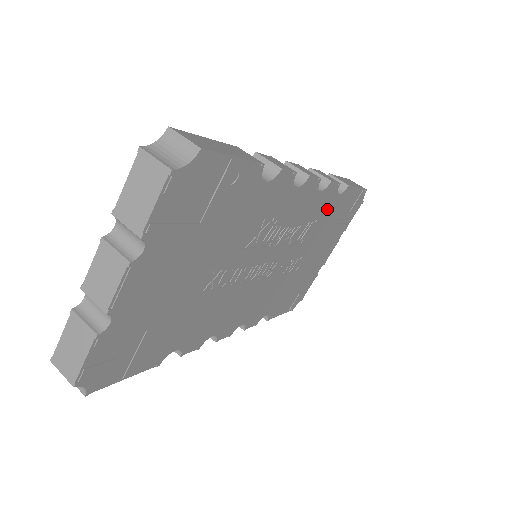
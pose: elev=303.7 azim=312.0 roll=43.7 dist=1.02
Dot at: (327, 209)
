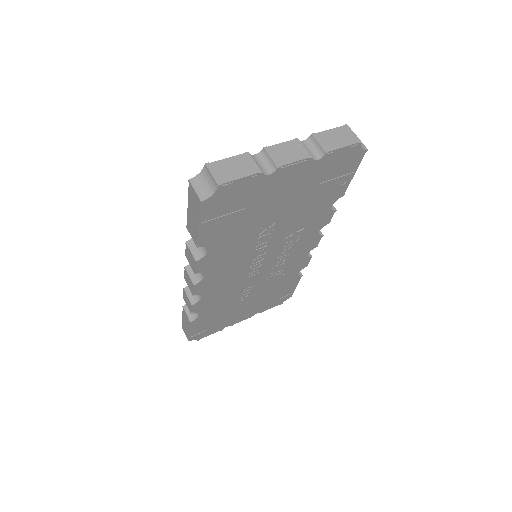
Dot at: (289, 275)
